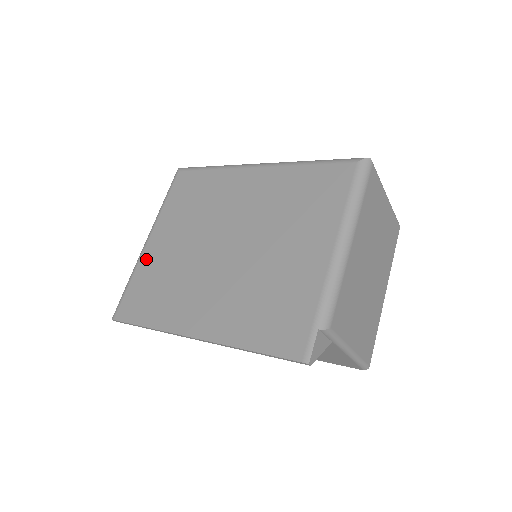
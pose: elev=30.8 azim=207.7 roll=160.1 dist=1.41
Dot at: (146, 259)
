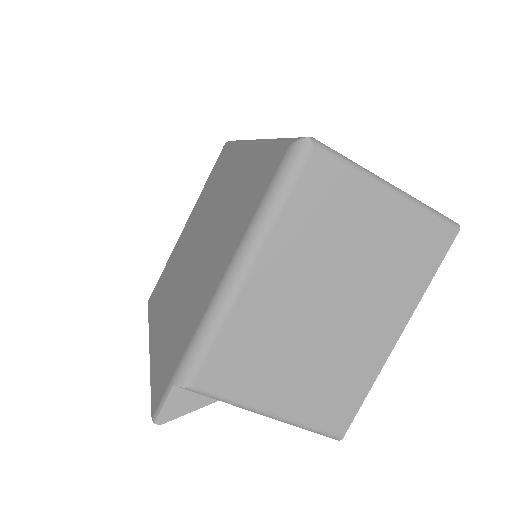
Dot at: (176, 246)
